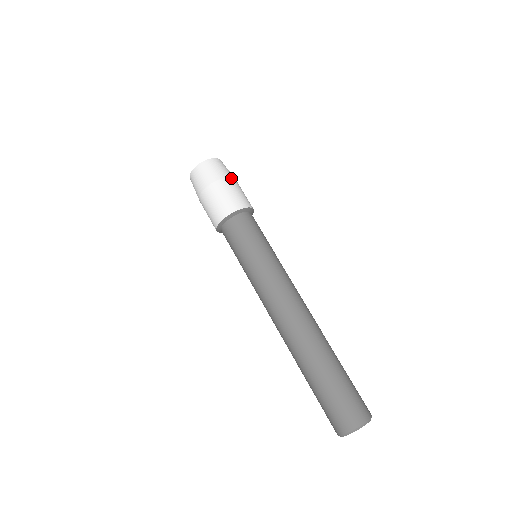
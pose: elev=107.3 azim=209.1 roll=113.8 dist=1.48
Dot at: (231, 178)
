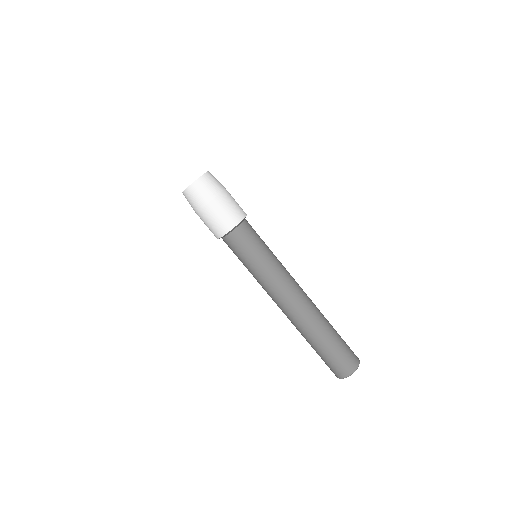
Dot at: (212, 201)
